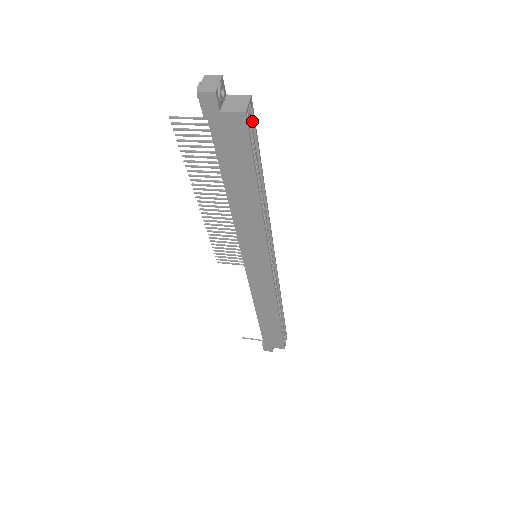
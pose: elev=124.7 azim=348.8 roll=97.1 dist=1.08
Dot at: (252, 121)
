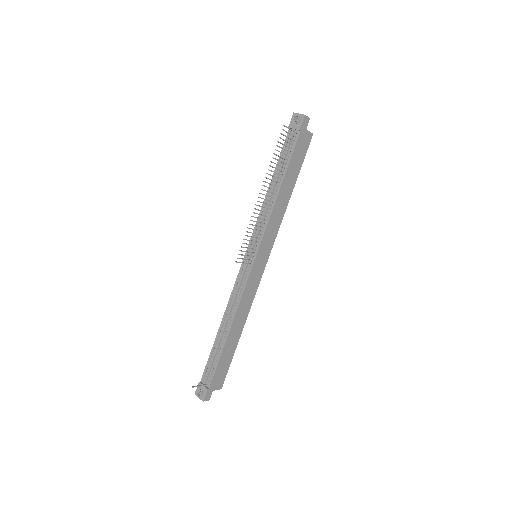
Dot at: occluded
